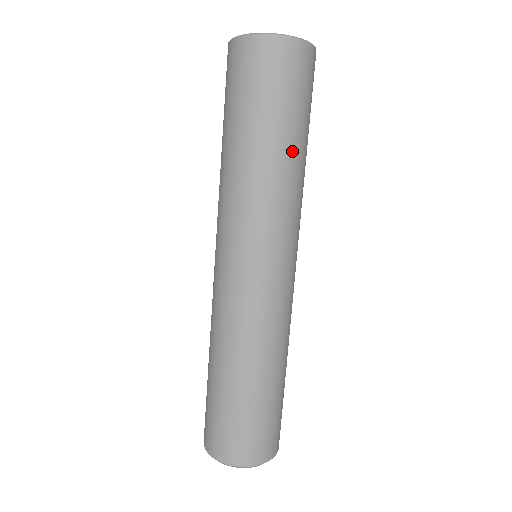
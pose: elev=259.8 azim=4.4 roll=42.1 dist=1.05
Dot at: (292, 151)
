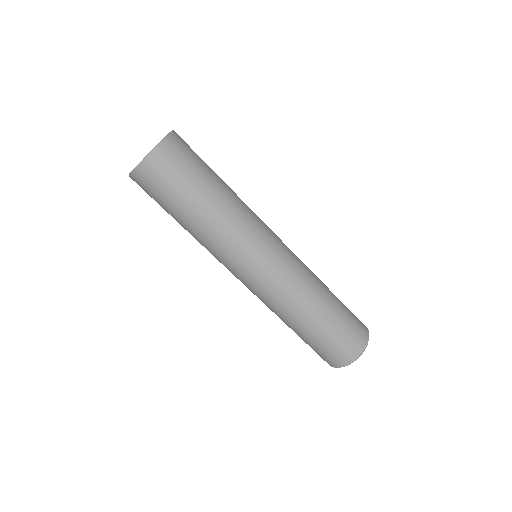
Dot at: (196, 218)
